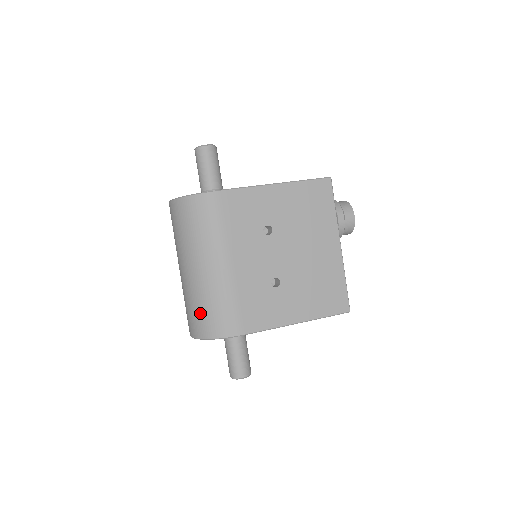
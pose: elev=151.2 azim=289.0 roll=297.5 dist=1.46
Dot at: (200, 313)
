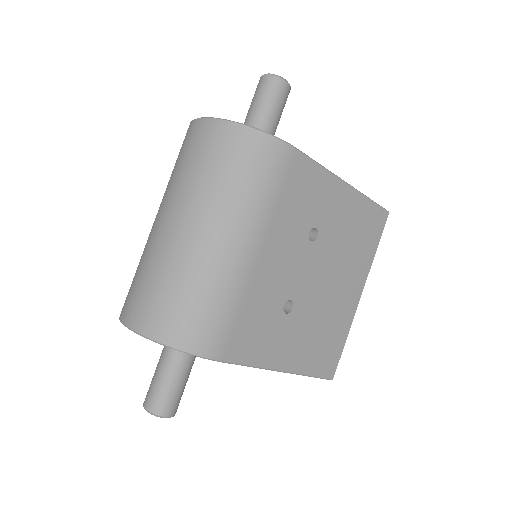
Dot at: (174, 301)
